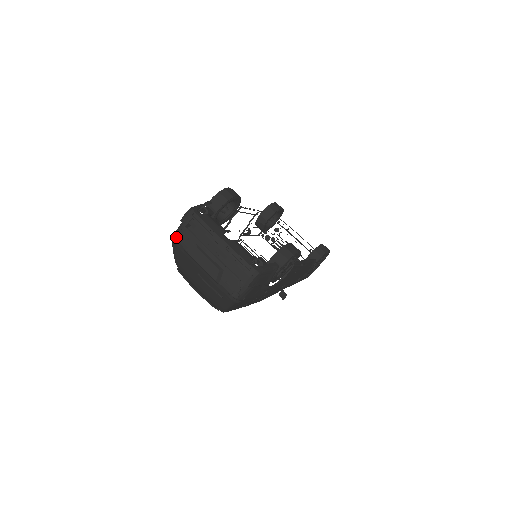
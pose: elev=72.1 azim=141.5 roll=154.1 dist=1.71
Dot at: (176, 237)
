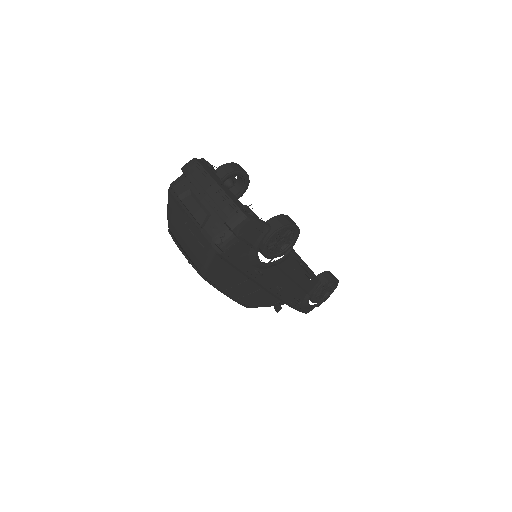
Dot at: (173, 185)
